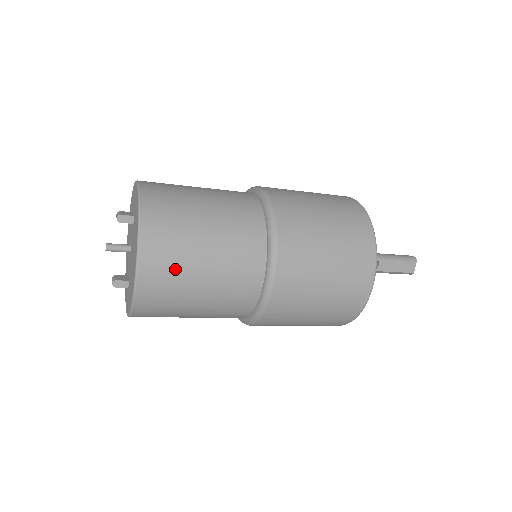
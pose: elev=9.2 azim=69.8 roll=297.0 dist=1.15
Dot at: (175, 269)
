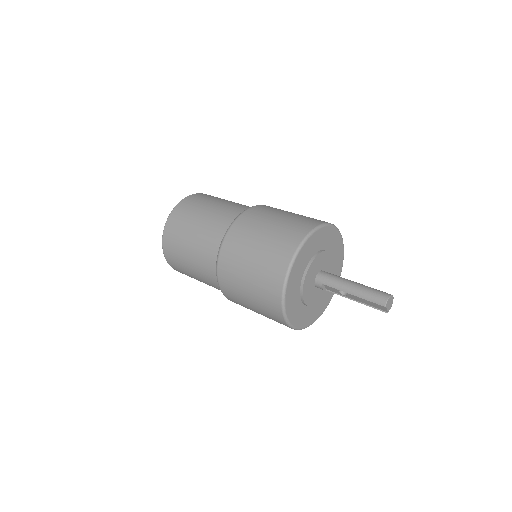
Dot at: (183, 270)
